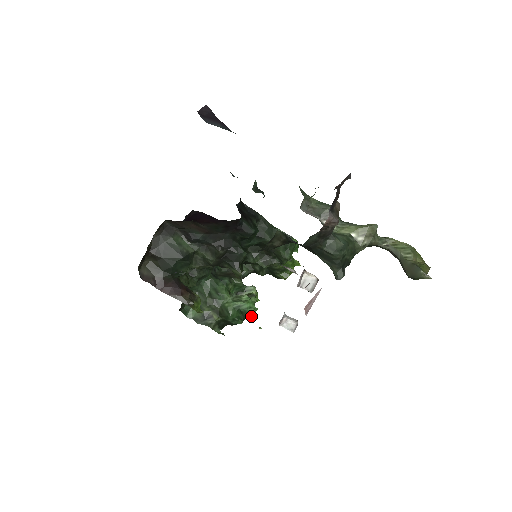
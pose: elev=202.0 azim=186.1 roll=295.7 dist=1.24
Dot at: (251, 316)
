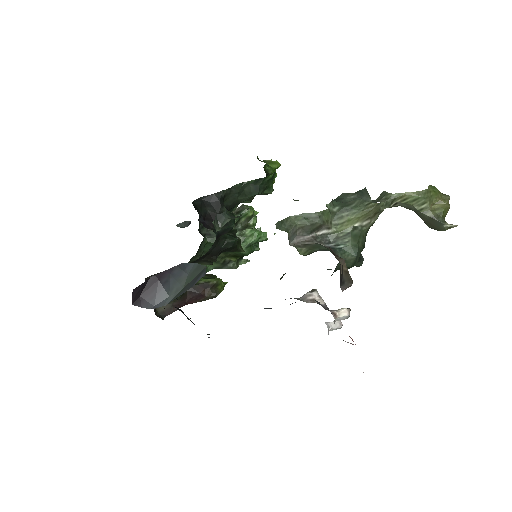
Dot at: occluded
